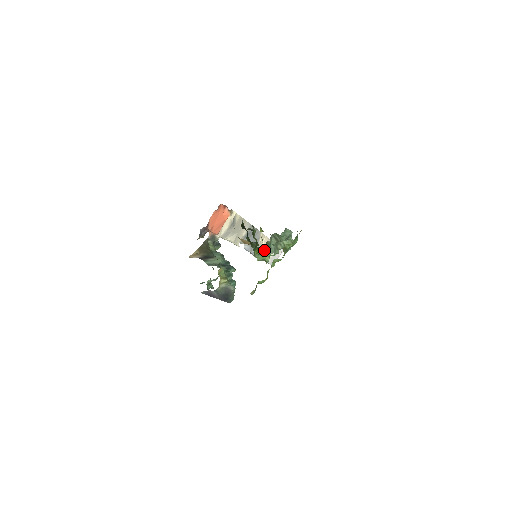
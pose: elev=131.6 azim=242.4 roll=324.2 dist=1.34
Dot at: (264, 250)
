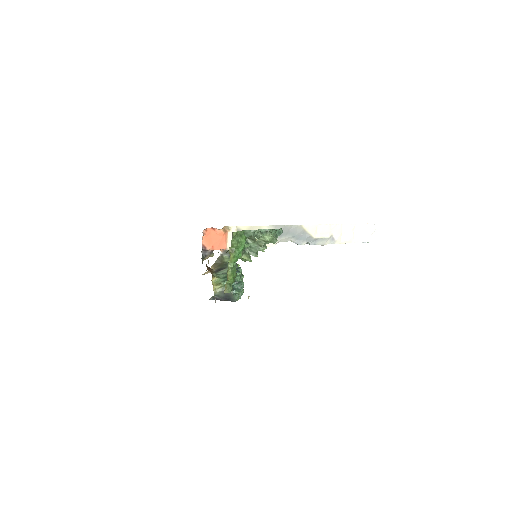
Dot at: (328, 236)
